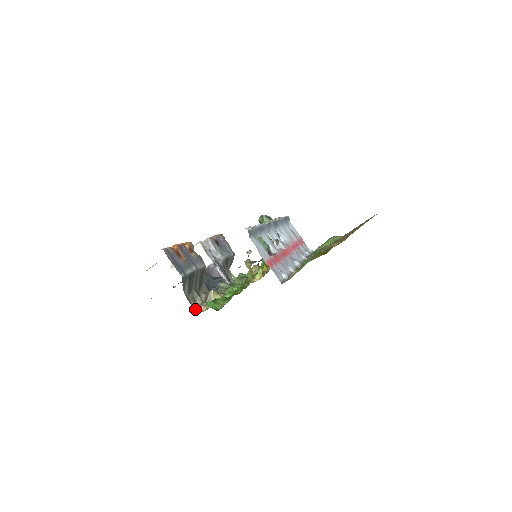
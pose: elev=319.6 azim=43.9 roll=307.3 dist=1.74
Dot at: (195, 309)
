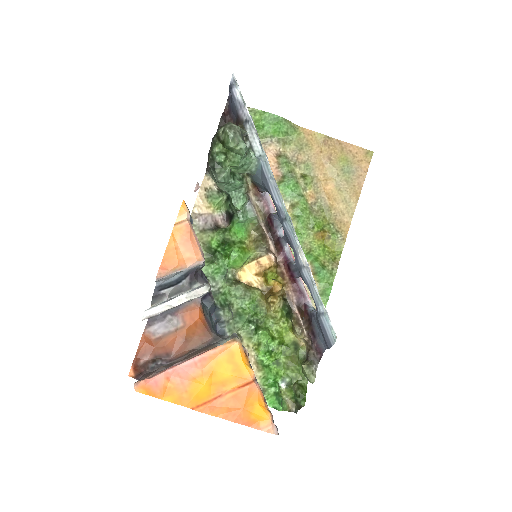
Dot at: occluded
